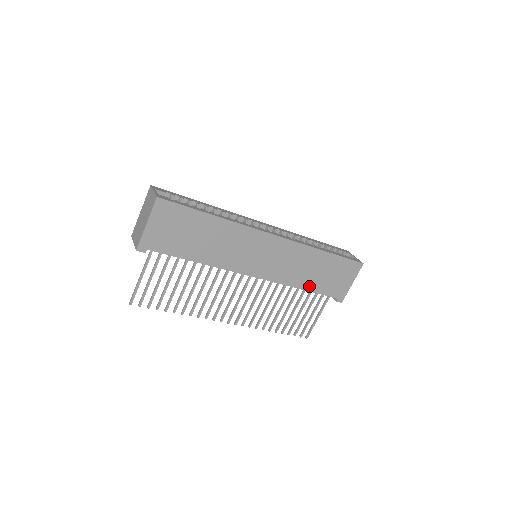
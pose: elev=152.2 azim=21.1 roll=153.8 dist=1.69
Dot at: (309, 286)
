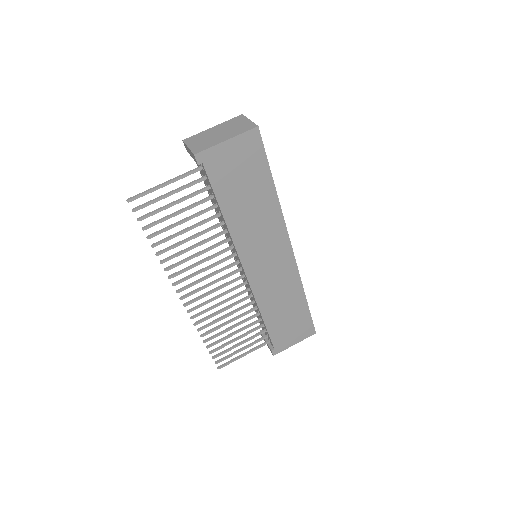
Dot at: (269, 319)
